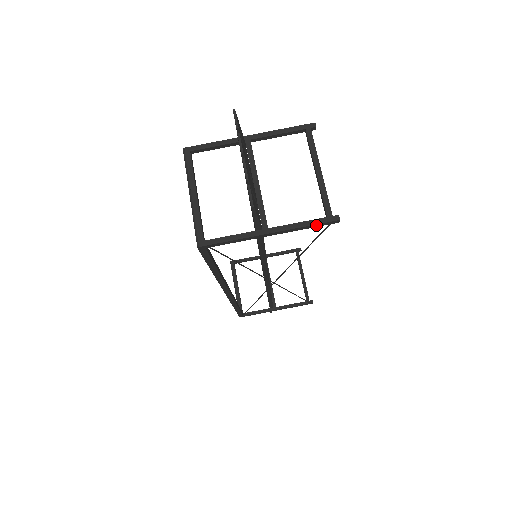
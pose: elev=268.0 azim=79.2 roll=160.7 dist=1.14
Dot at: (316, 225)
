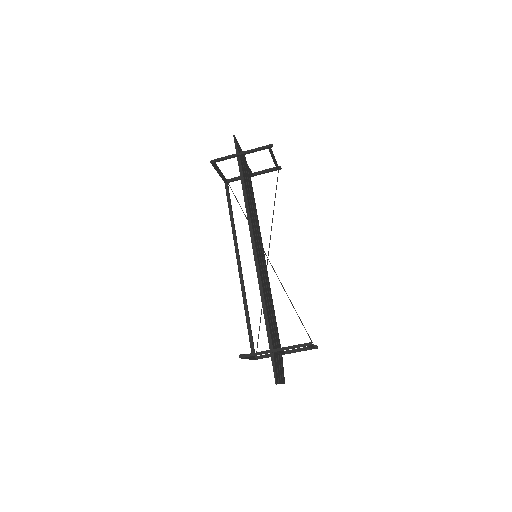
Dot at: (307, 349)
